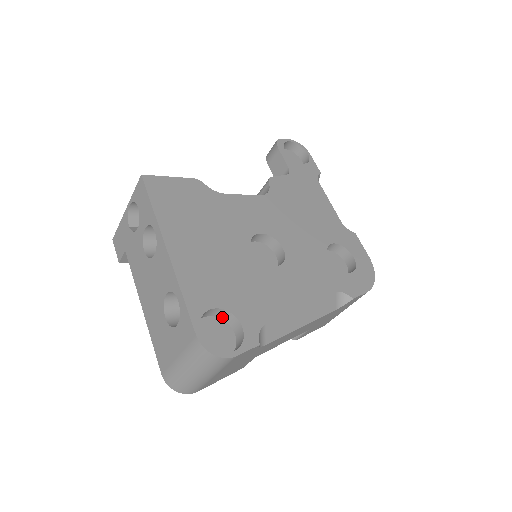
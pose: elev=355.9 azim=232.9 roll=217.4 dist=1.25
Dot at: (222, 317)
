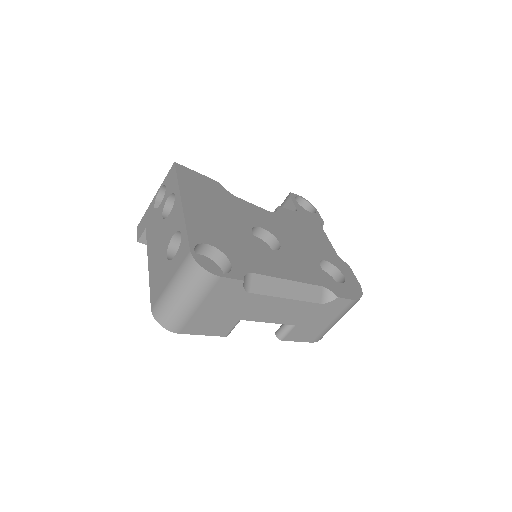
Dot at: (215, 259)
